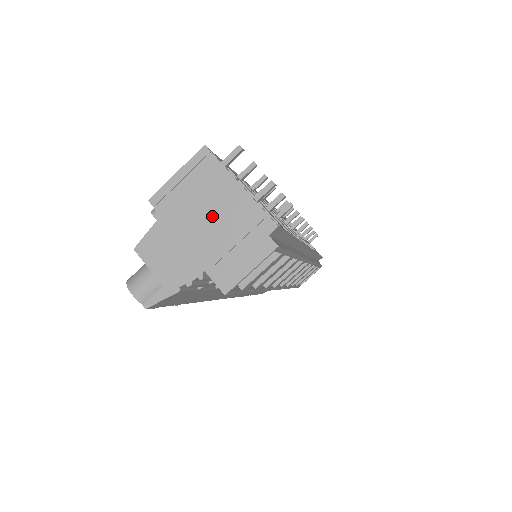
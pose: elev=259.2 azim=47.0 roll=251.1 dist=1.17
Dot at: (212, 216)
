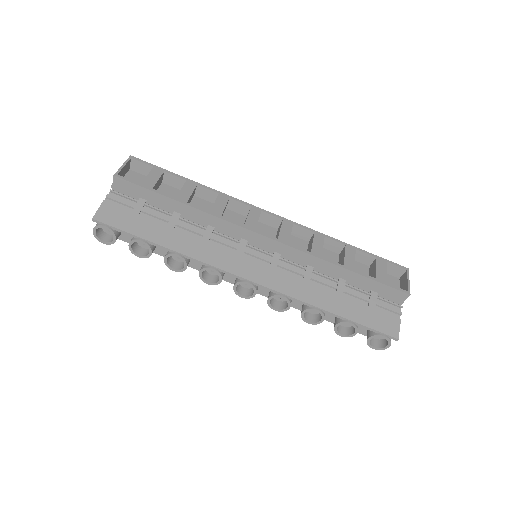
Dot at: occluded
